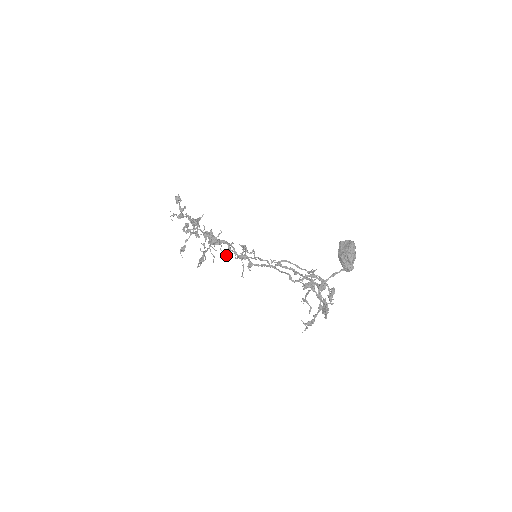
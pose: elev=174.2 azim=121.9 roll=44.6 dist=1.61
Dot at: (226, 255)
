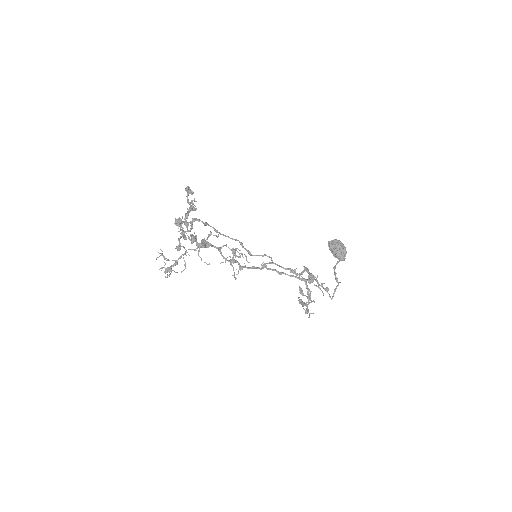
Dot at: (204, 262)
